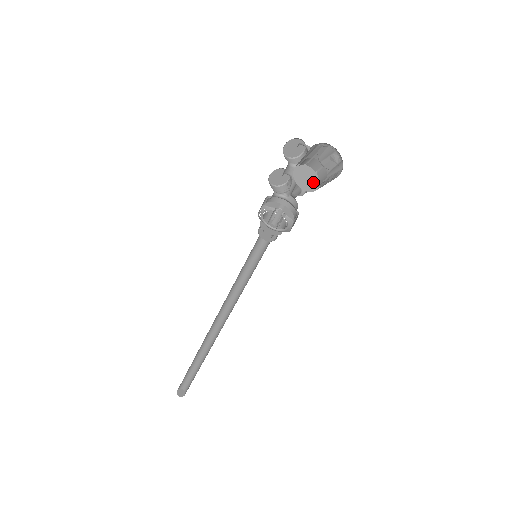
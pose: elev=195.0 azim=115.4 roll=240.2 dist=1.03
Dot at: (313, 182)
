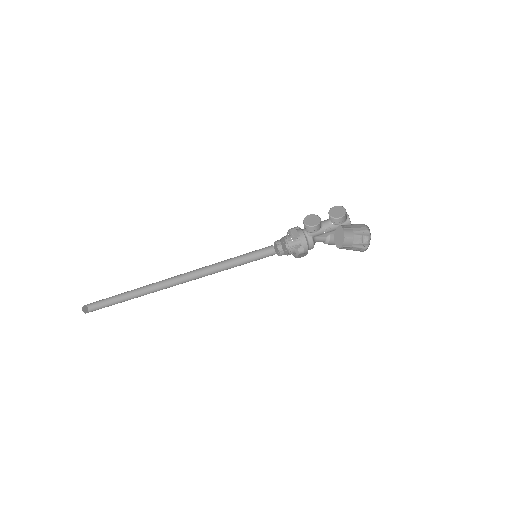
Dot at: (340, 242)
